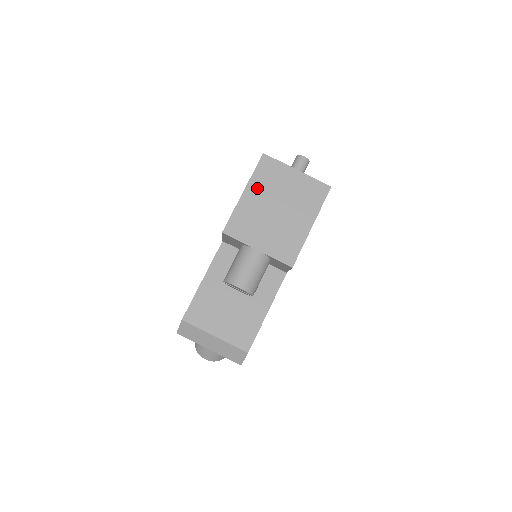
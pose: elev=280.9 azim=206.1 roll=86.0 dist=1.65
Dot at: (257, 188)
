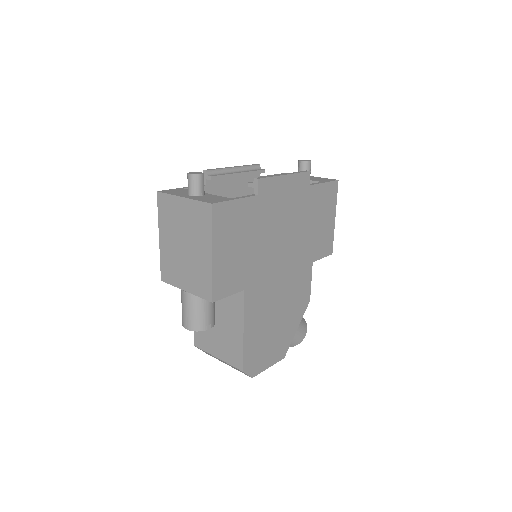
Dot at: (165, 230)
